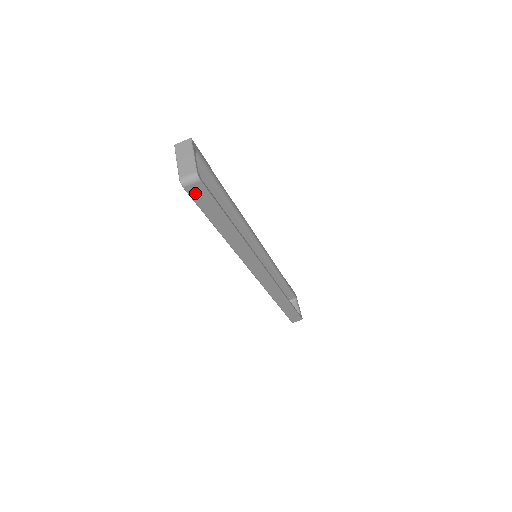
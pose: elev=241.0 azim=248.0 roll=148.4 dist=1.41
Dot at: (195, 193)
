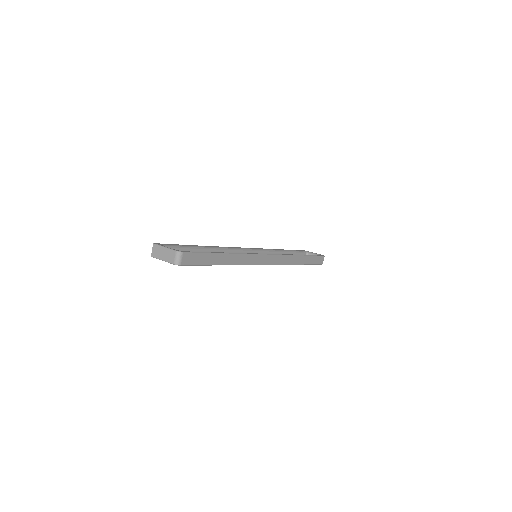
Dot at: (188, 261)
